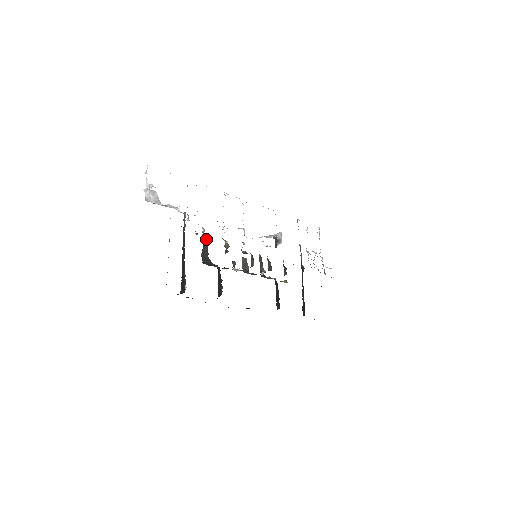
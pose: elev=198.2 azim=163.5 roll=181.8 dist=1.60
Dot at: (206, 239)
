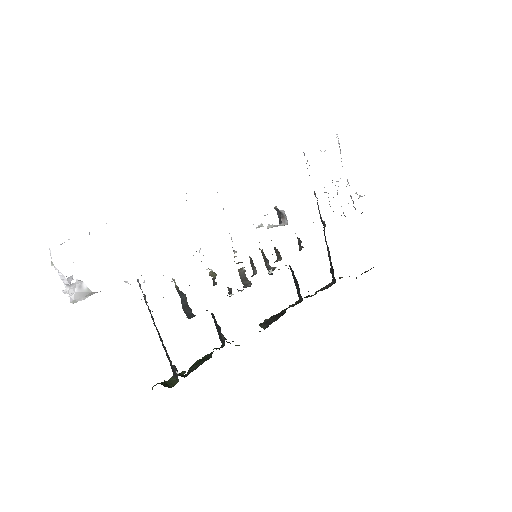
Dot at: (181, 291)
